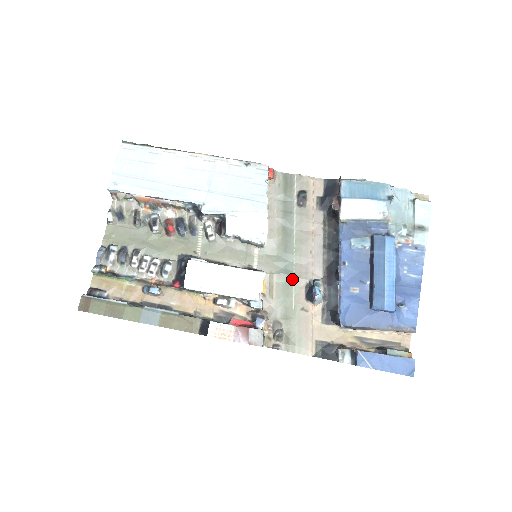
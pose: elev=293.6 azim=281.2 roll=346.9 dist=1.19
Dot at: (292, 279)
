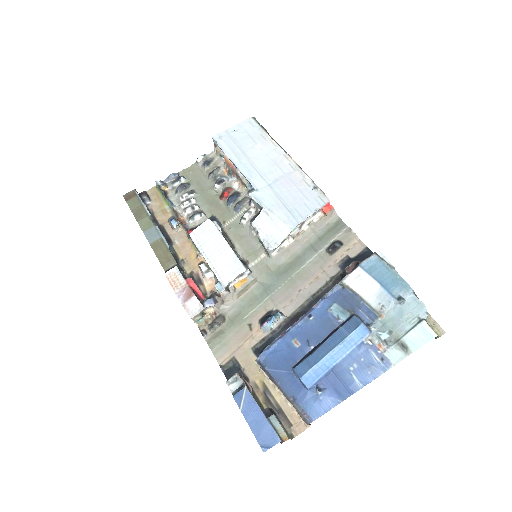
Dot at: (265, 297)
